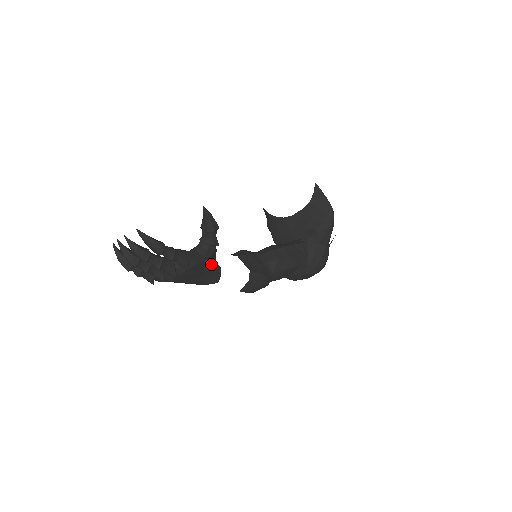
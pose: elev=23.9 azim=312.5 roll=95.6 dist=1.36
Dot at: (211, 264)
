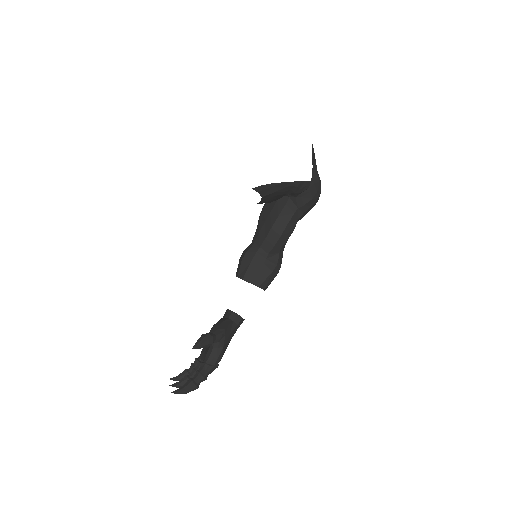
Dot at: (230, 334)
